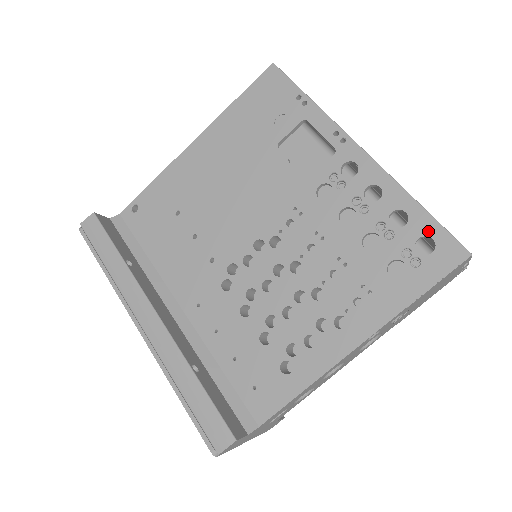
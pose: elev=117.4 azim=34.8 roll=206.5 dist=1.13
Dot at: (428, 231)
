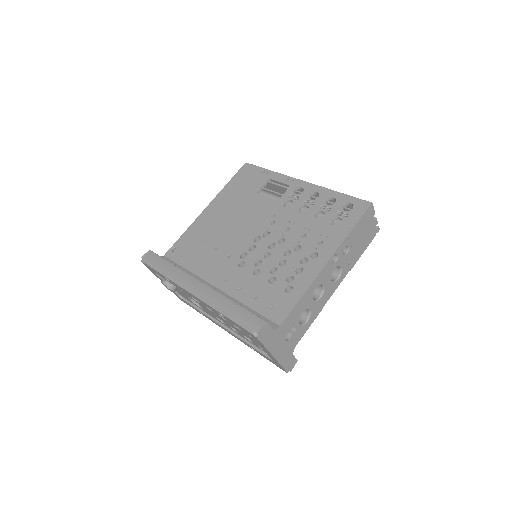
Dot at: (347, 201)
